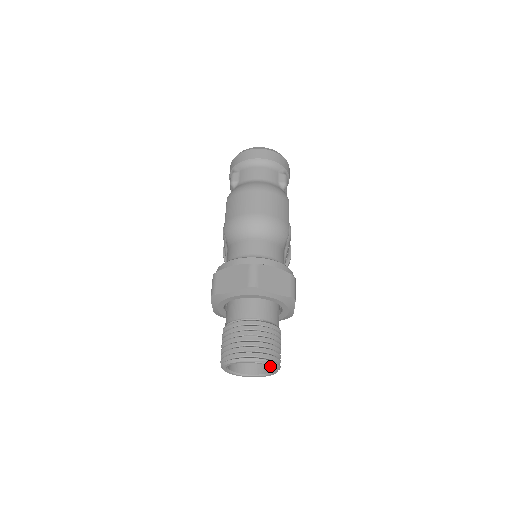
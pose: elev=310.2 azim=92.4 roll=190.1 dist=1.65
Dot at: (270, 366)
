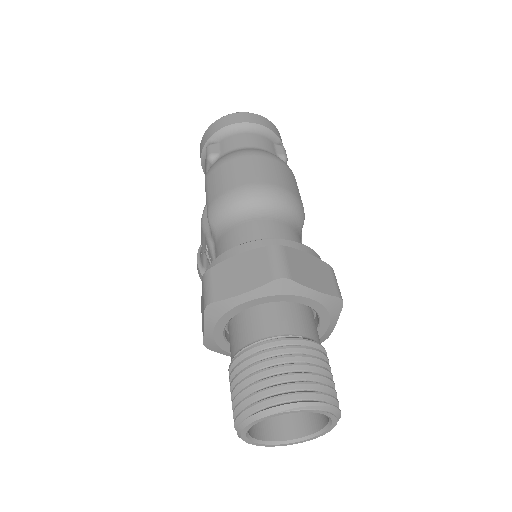
Dot at: (329, 416)
